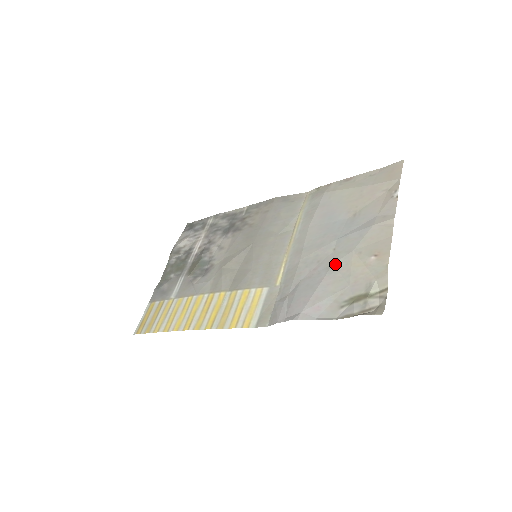
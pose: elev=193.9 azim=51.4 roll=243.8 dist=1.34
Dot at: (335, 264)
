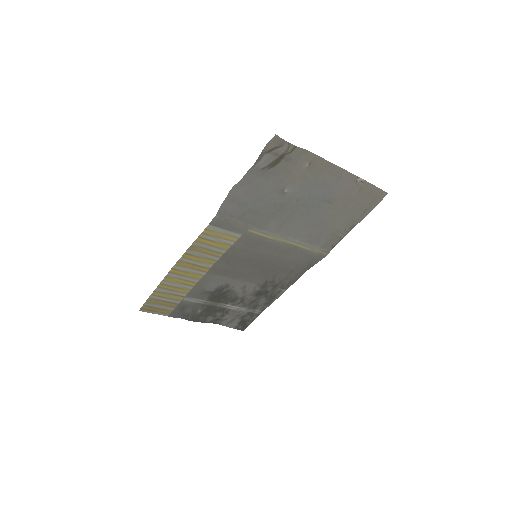
Dot at: (287, 191)
